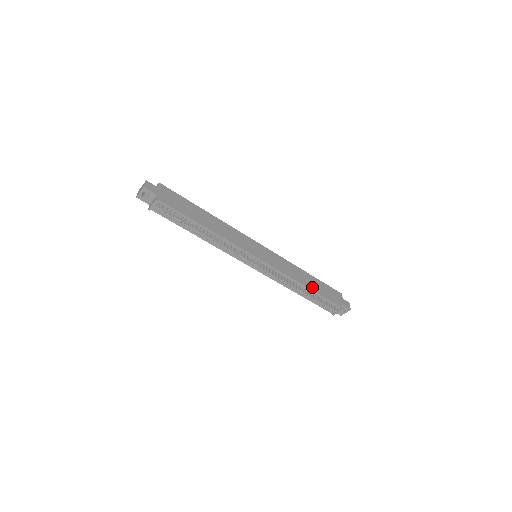
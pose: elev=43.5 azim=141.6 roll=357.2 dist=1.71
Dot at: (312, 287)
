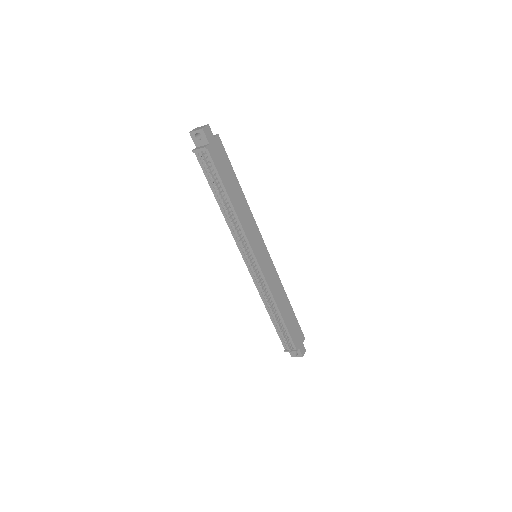
Dot at: (284, 316)
